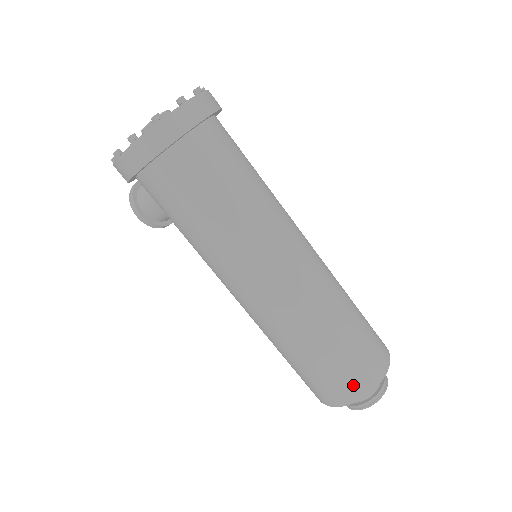
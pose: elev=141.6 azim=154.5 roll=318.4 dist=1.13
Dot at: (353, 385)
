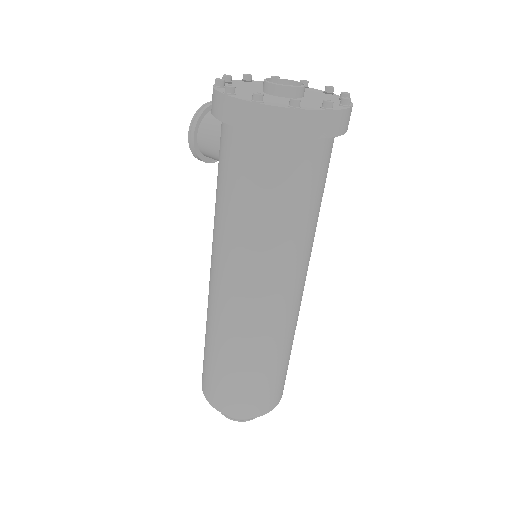
Dot at: (239, 406)
